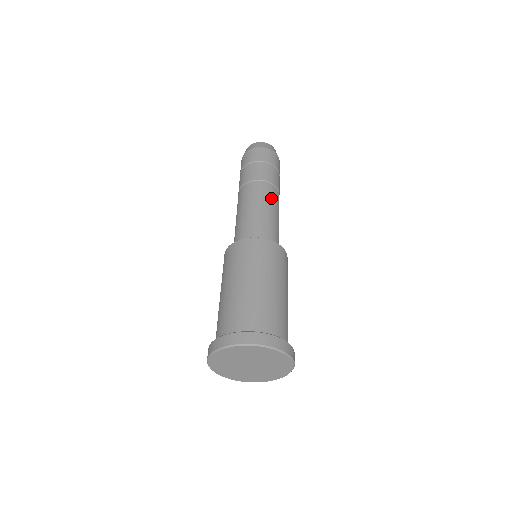
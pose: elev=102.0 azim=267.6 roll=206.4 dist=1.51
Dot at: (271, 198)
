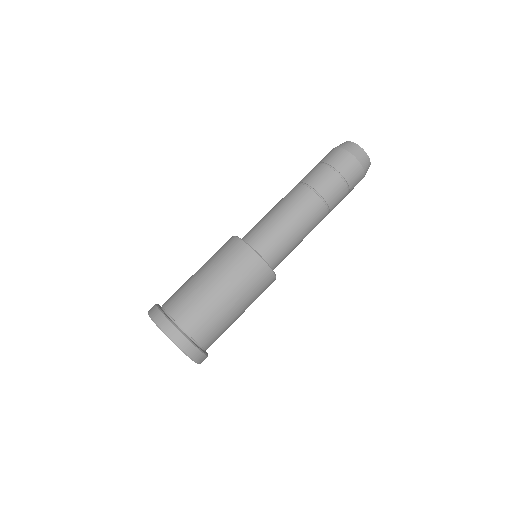
Dot at: (311, 219)
